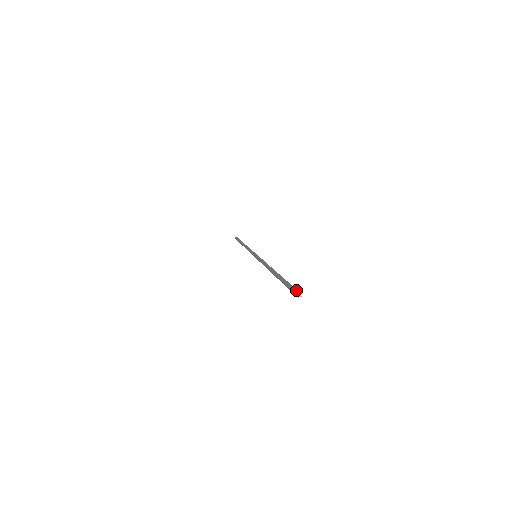
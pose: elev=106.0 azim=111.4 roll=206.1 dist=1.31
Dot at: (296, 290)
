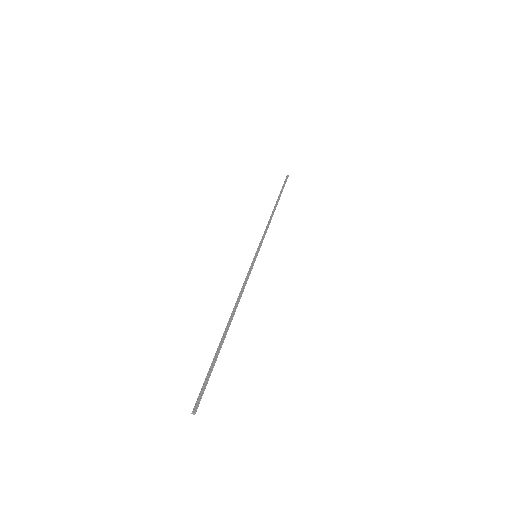
Dot at: (199, 402)
